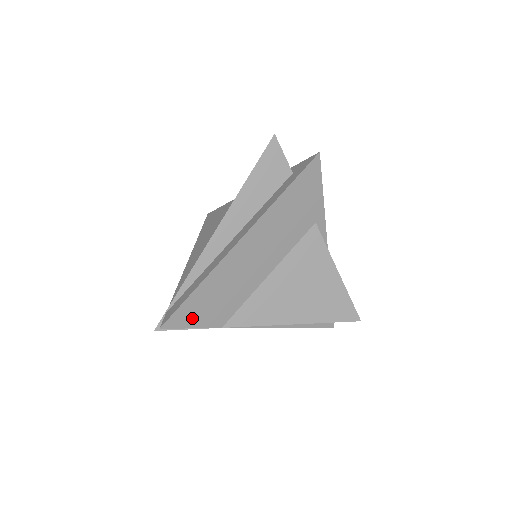
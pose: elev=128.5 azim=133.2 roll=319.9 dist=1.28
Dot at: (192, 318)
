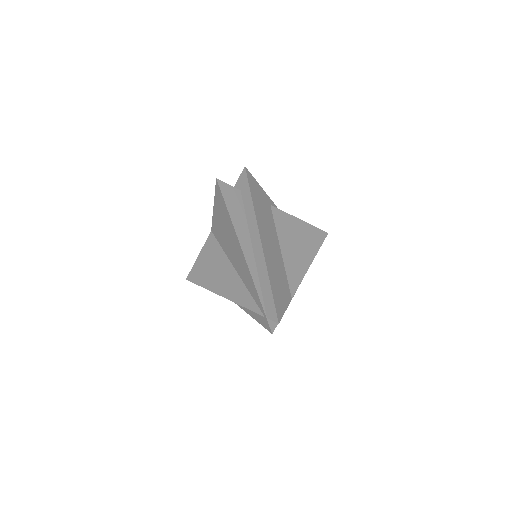
Dot at: (281, 305)
